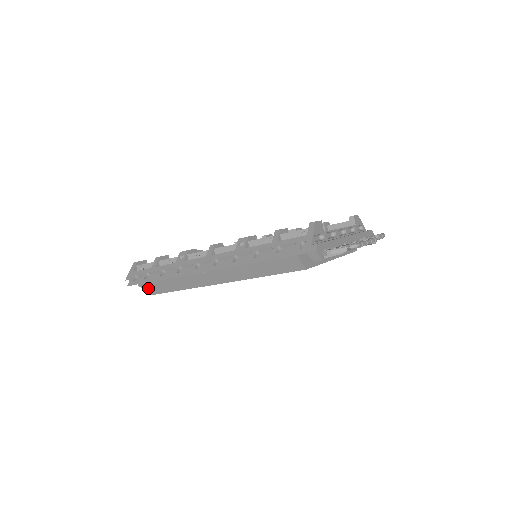
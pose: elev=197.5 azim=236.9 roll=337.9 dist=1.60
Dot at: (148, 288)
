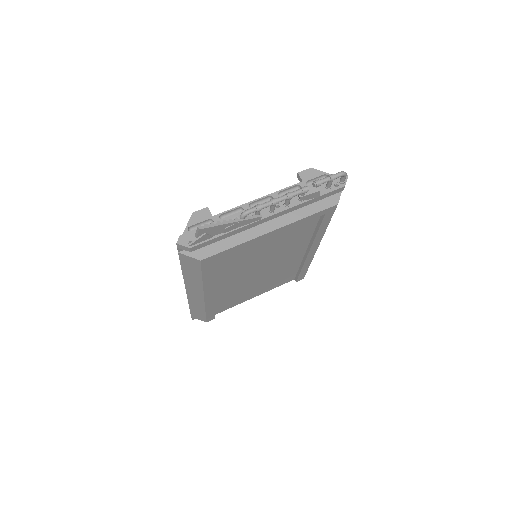
Dot at: (197, 317)
